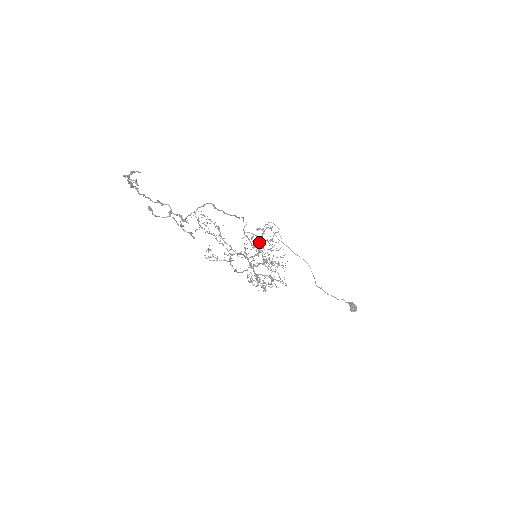
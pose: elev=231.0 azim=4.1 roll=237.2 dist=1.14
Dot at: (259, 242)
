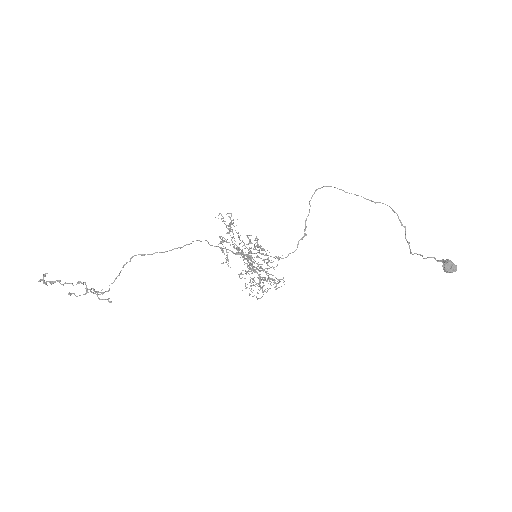
Dot at: (226, 255)
